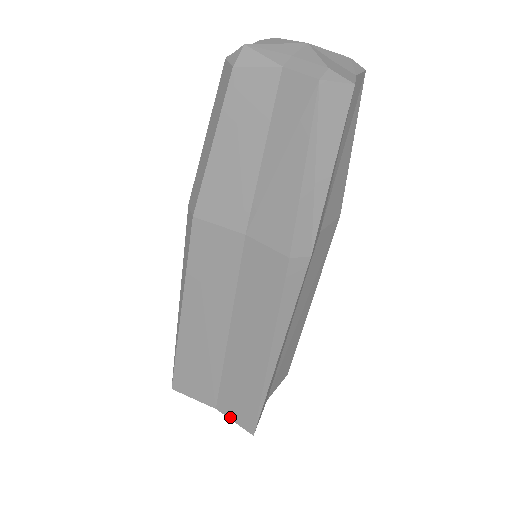
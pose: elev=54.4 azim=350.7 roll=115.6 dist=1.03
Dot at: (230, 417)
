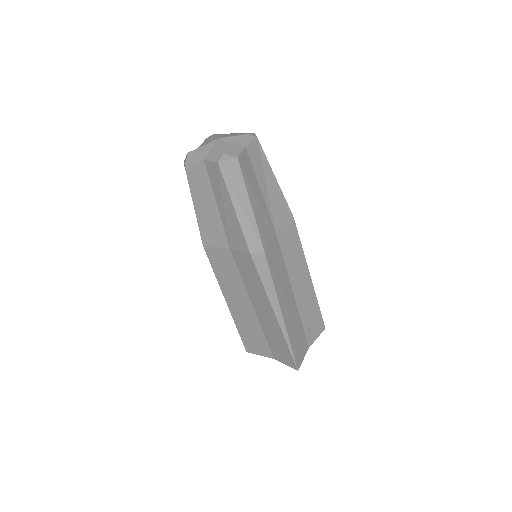
Dot at: (282, 362)
